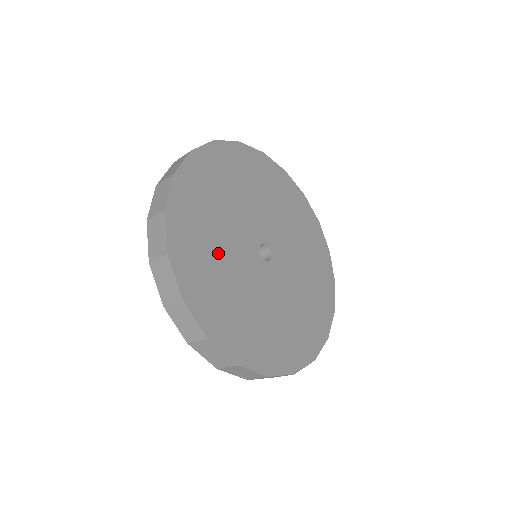
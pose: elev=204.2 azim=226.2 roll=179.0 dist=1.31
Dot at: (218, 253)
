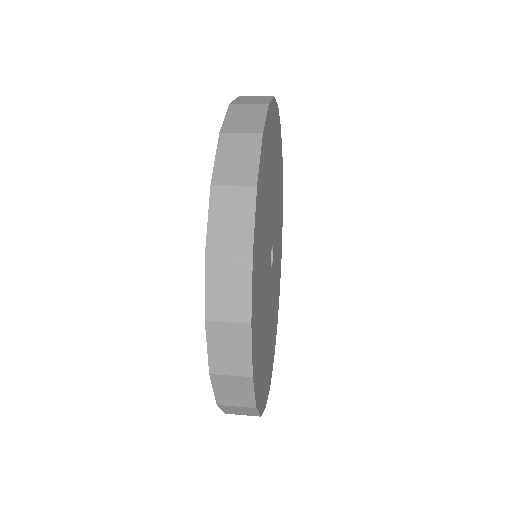
Dot at: (265, 225)
